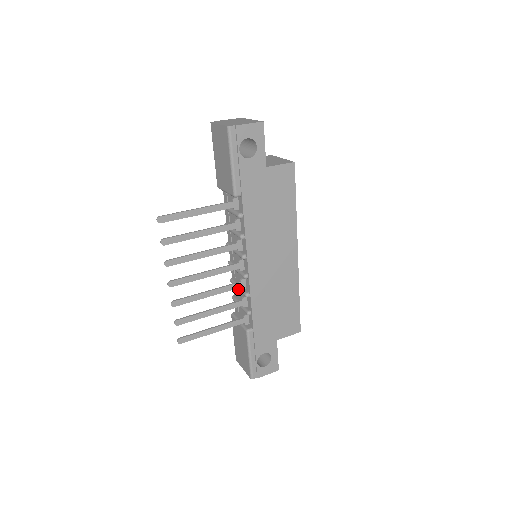
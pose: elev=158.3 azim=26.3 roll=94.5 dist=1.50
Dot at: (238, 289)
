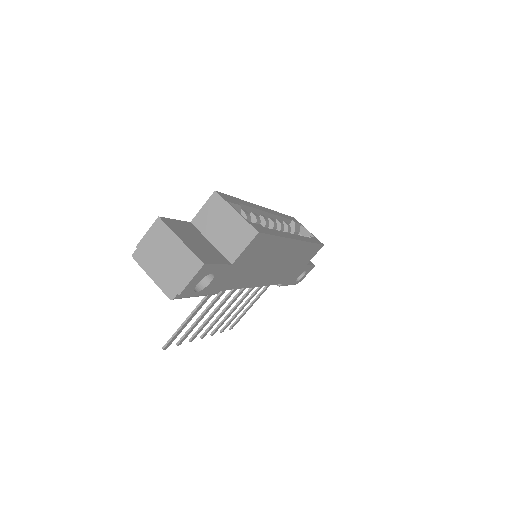
Dot at: occluded
